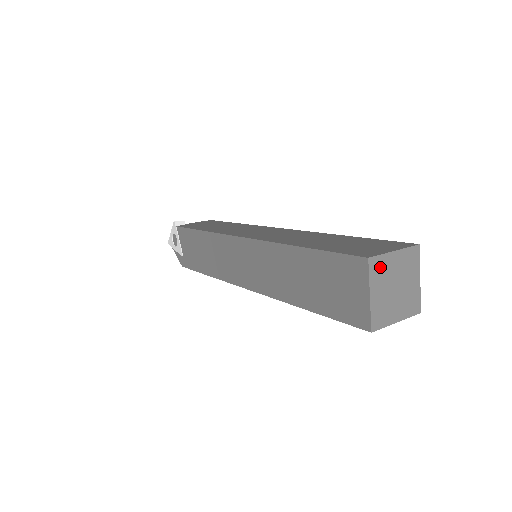
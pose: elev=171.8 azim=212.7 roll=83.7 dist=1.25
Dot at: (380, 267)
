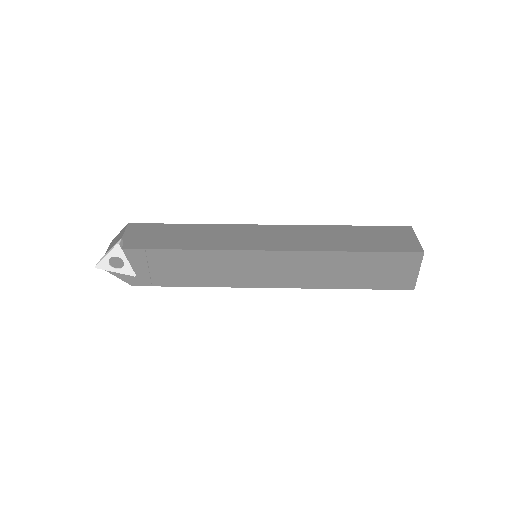
Dot at: occluded
